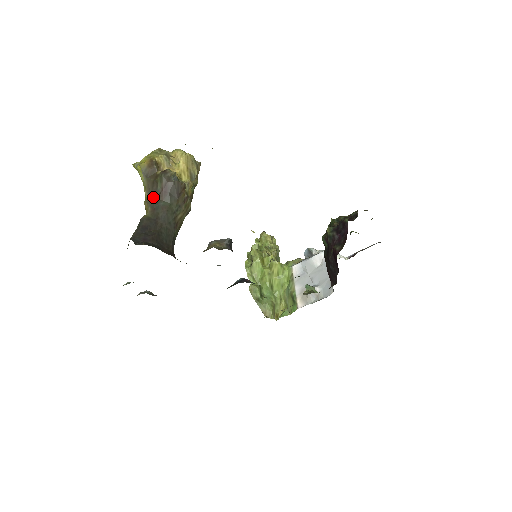
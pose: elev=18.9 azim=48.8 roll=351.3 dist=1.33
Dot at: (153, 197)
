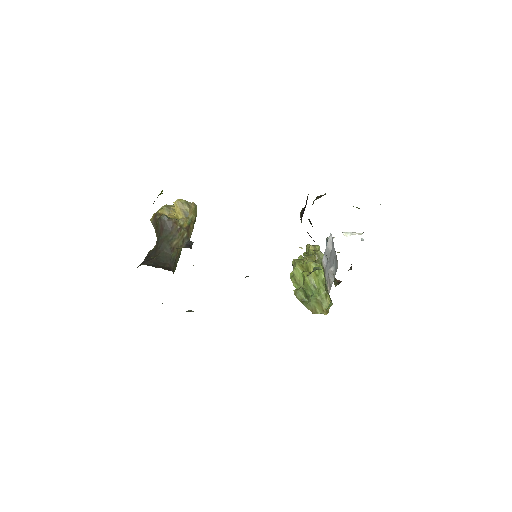
Dot at: (158, 237)
